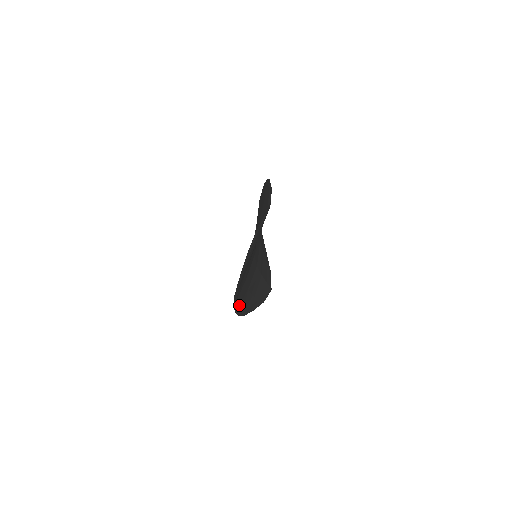
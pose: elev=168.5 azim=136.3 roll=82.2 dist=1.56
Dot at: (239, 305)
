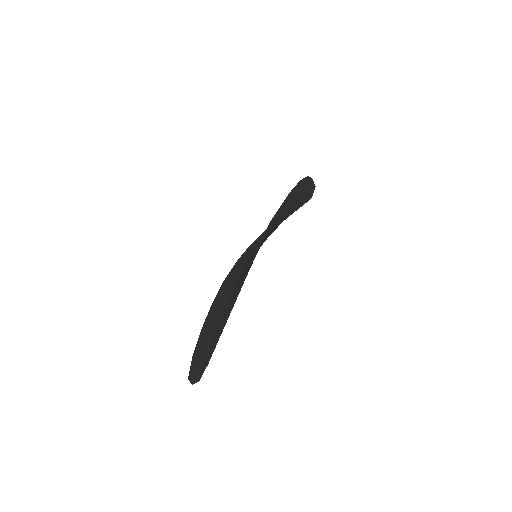
Dot at: occluded
